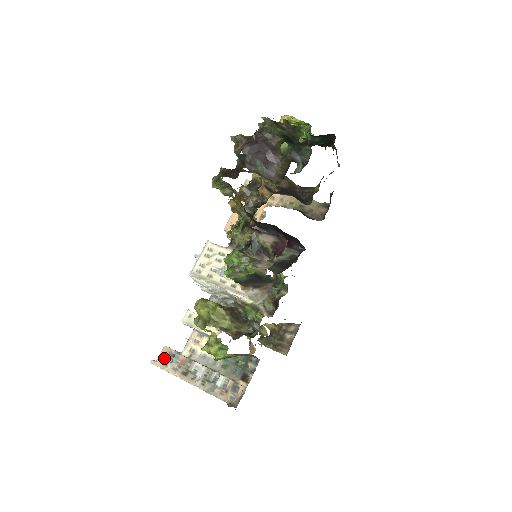
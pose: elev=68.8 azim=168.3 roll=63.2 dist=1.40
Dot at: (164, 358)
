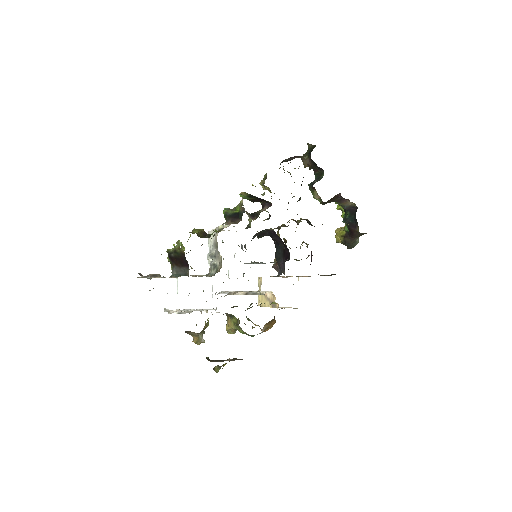
Dot at: occluded
